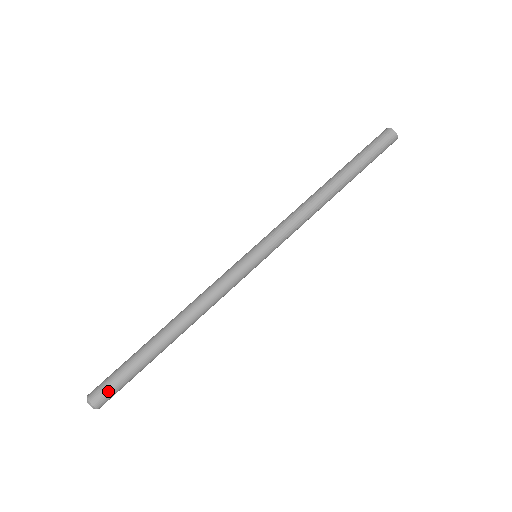
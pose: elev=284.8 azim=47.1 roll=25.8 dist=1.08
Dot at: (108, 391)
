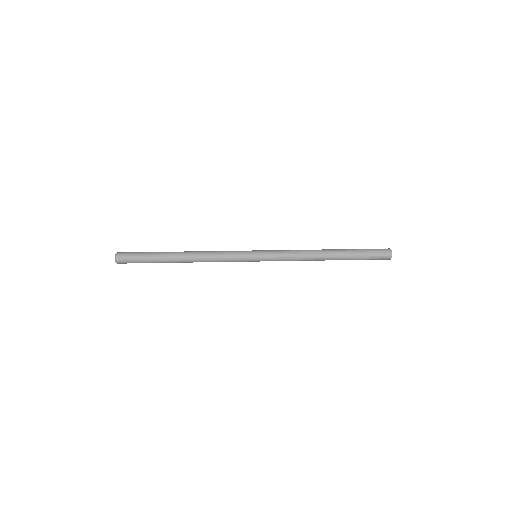
Dot at: (129, 261)
